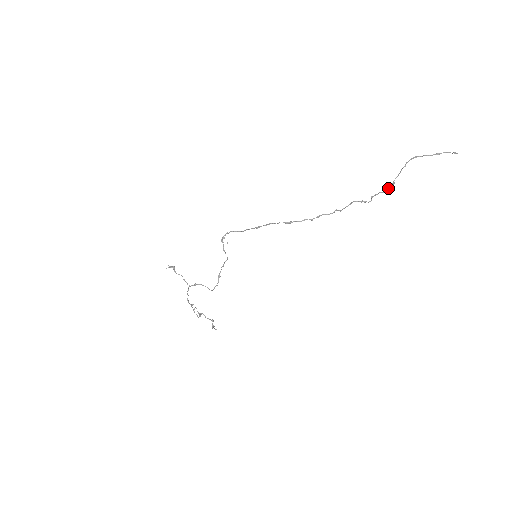
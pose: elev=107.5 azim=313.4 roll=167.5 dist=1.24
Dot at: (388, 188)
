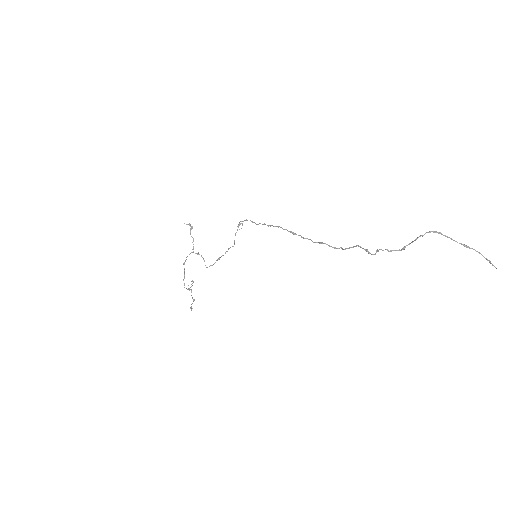
Dot at: (397, 250)
